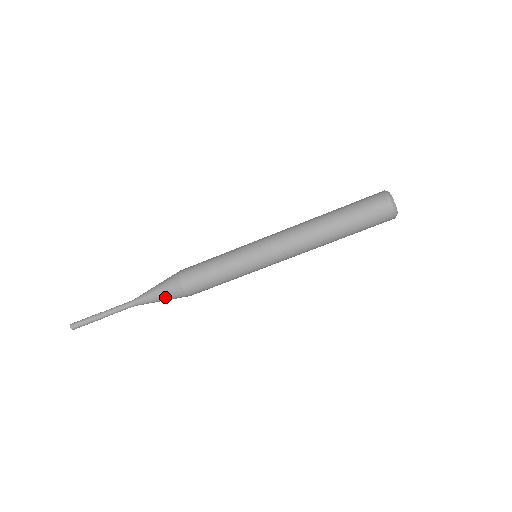
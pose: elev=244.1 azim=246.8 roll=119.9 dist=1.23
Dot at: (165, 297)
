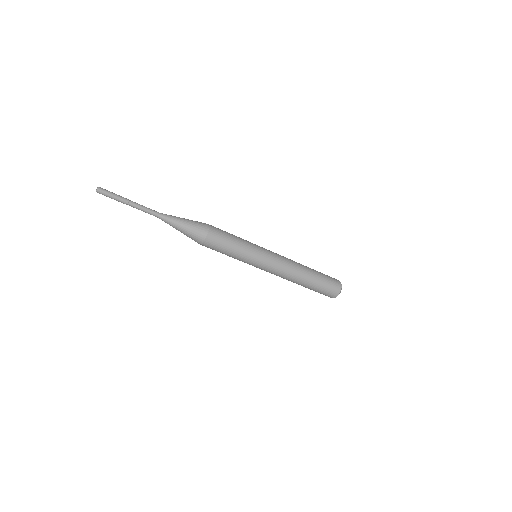
Dot at: (189, 228)
